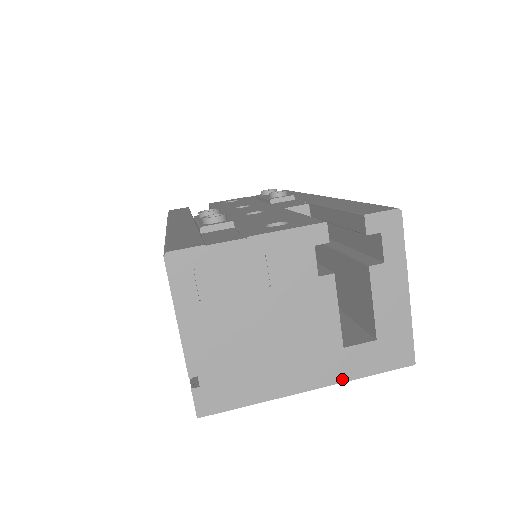
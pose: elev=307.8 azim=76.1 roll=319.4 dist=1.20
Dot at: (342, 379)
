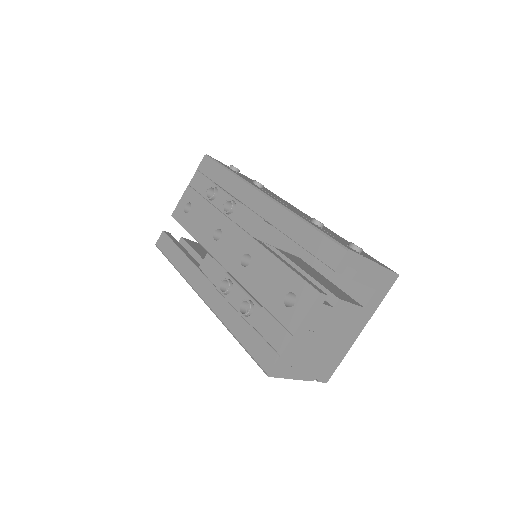
Dot at: (372, 314)
